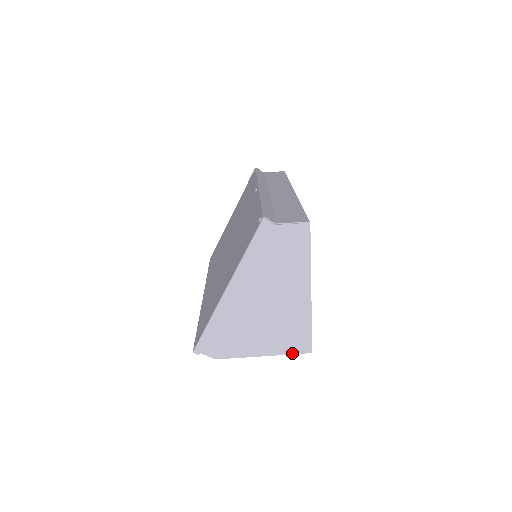
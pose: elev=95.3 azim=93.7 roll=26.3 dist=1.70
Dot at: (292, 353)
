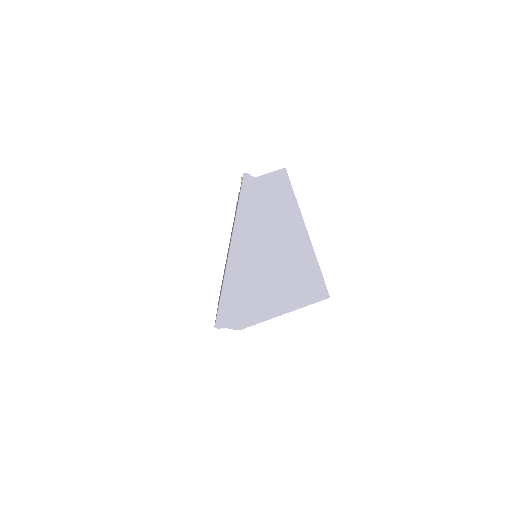
Dot at: (311, 303)
